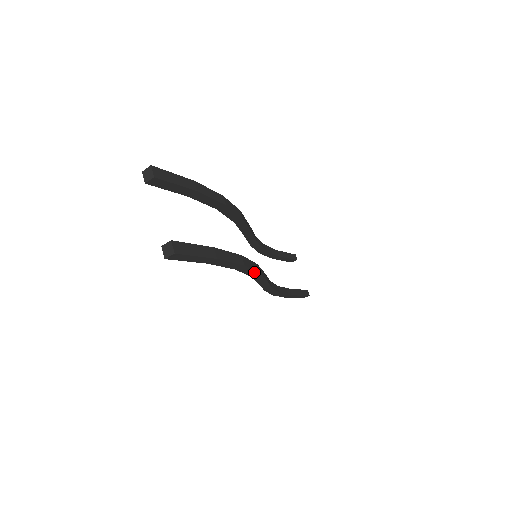
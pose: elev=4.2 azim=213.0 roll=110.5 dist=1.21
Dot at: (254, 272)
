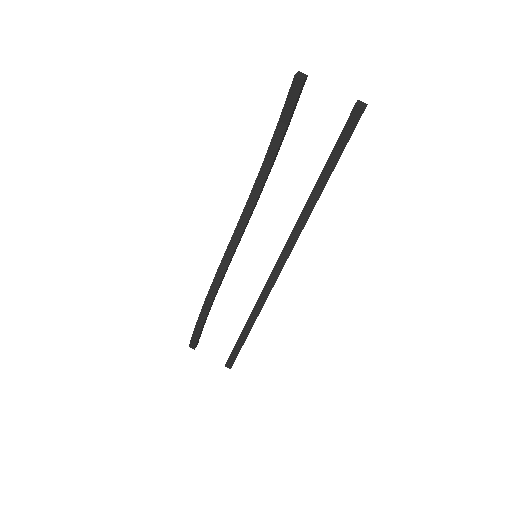
Dot at: occluded
